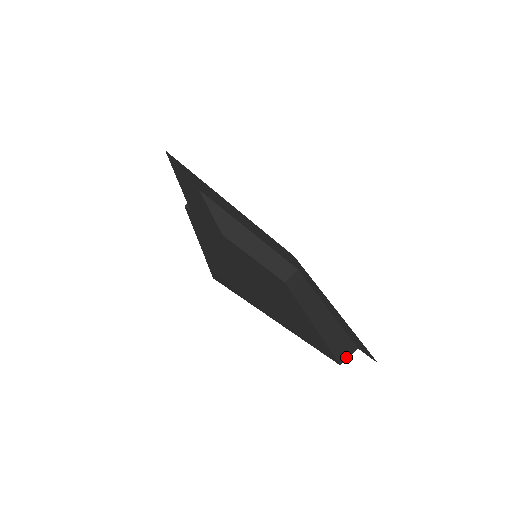
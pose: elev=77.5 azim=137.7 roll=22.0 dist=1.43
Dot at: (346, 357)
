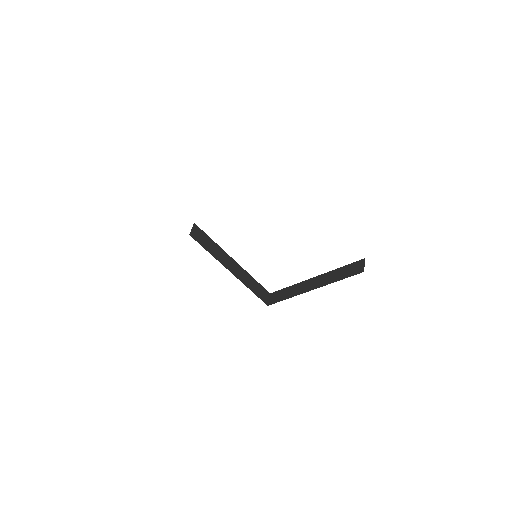
Dot at: (363, 267)
